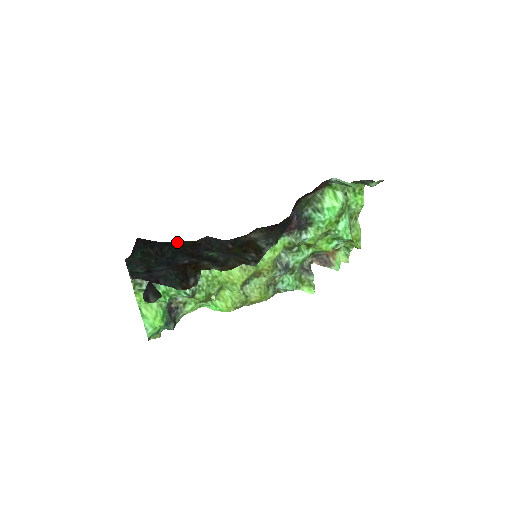
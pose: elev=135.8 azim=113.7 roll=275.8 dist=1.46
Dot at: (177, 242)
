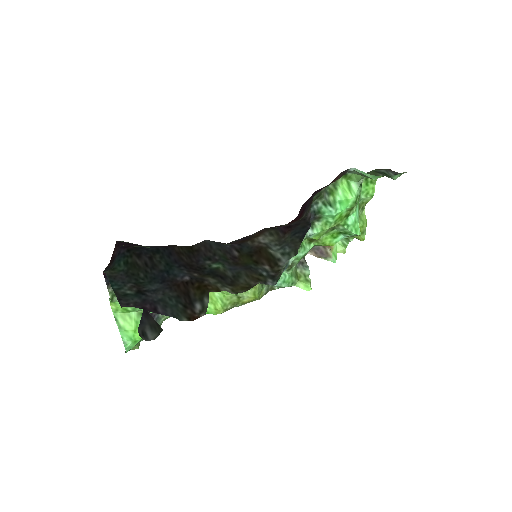
Dot at: (170, 248)
